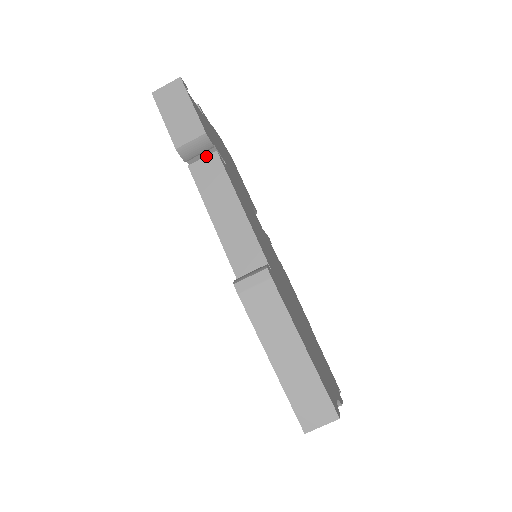
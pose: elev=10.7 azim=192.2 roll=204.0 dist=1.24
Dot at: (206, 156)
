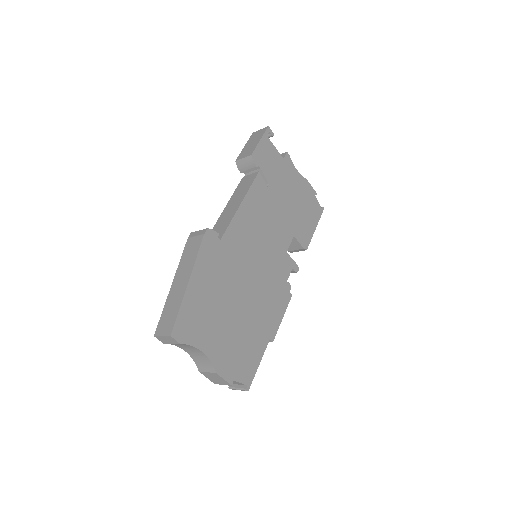
Dot at: (253, 173)
